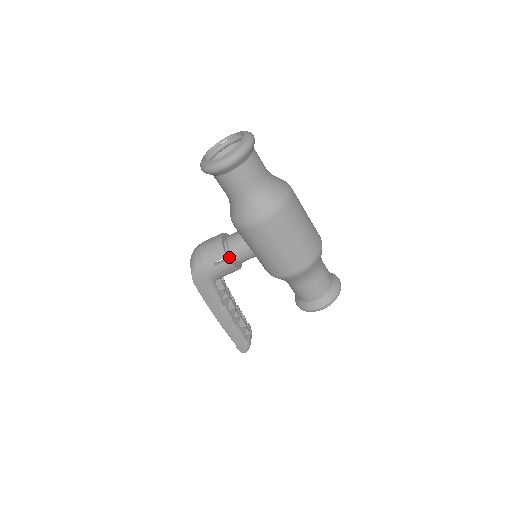
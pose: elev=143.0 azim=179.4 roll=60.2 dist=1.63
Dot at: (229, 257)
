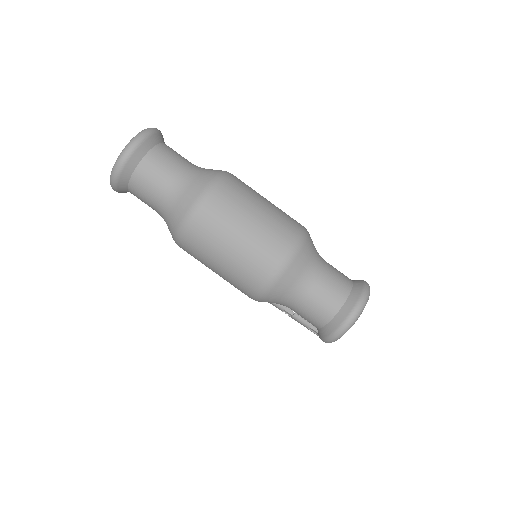
Dot at: occluded
